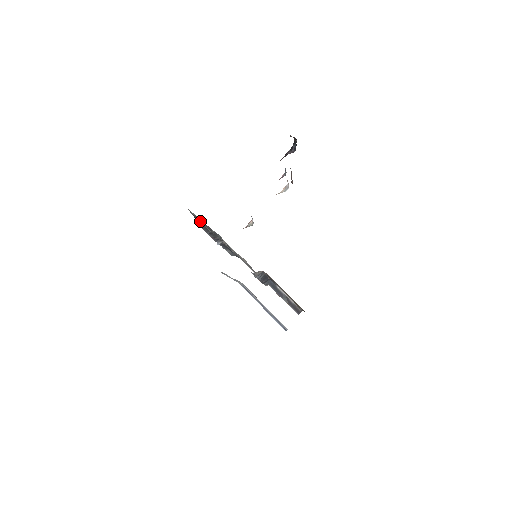
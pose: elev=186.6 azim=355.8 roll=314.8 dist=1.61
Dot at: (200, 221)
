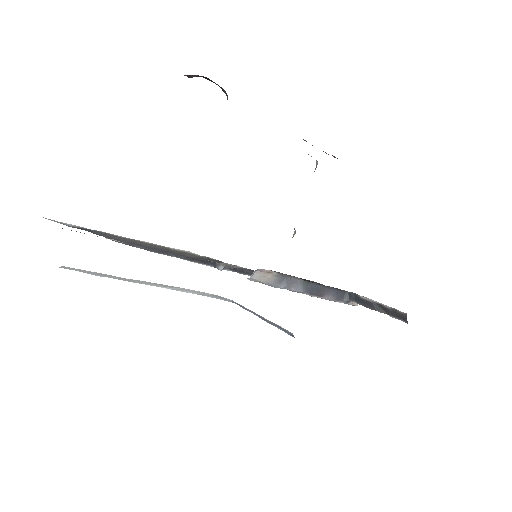
Dot at: occluded
